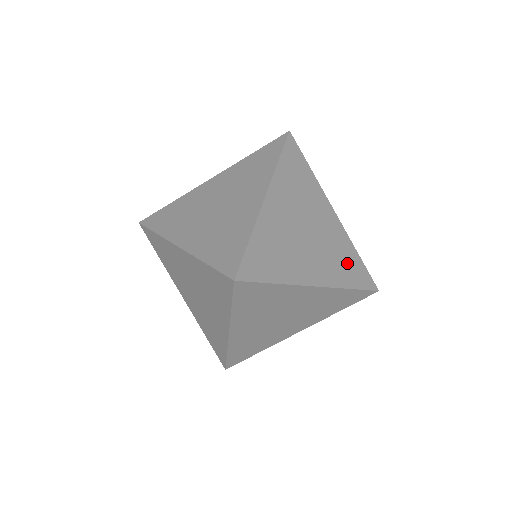
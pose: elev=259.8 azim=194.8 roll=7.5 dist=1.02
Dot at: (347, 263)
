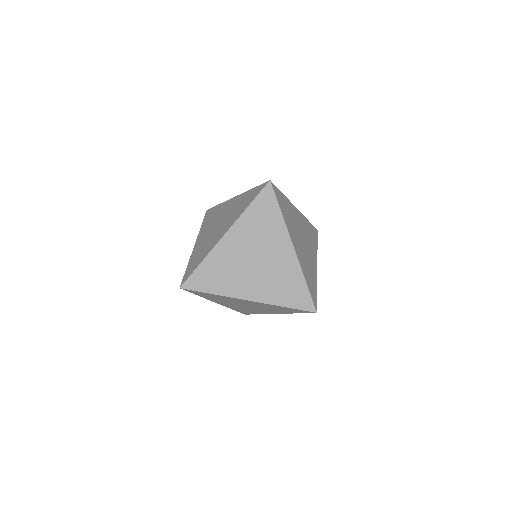
Dot at: (288, 288)
